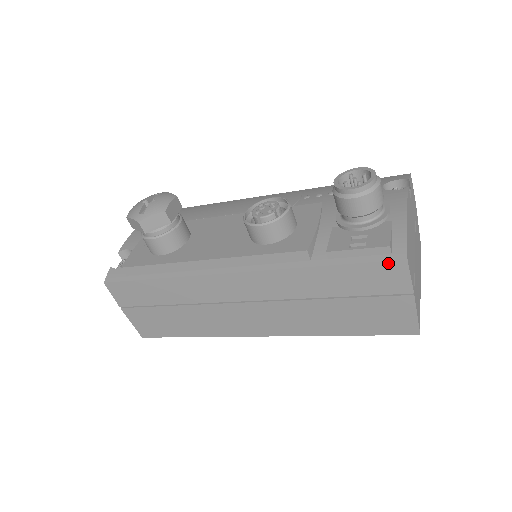
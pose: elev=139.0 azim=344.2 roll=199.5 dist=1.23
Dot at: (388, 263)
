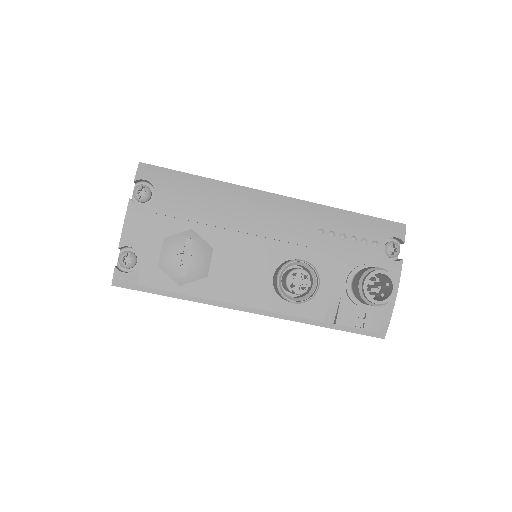
Dot at: (371, 336)
